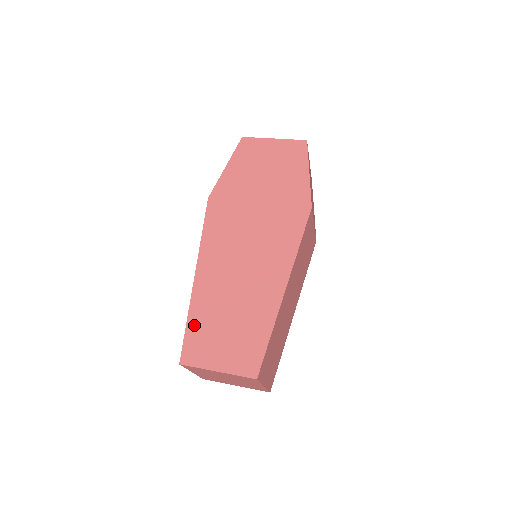
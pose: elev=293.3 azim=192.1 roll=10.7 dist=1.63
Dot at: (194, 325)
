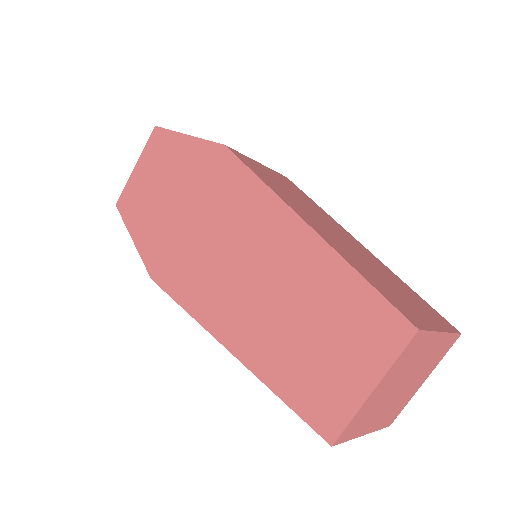
Dot at: (287, 387)
